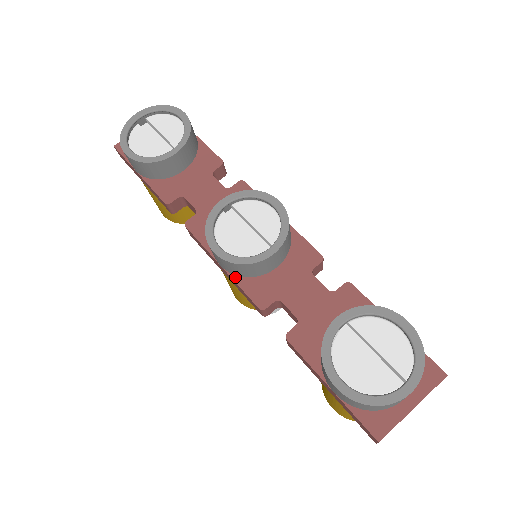
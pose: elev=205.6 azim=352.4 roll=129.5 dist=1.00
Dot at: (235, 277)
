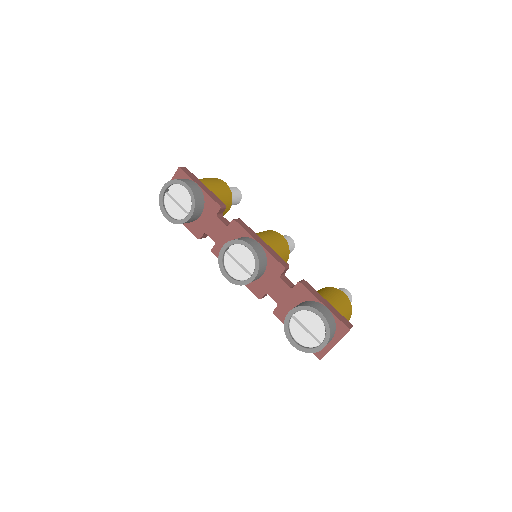
Dot at: occluded
